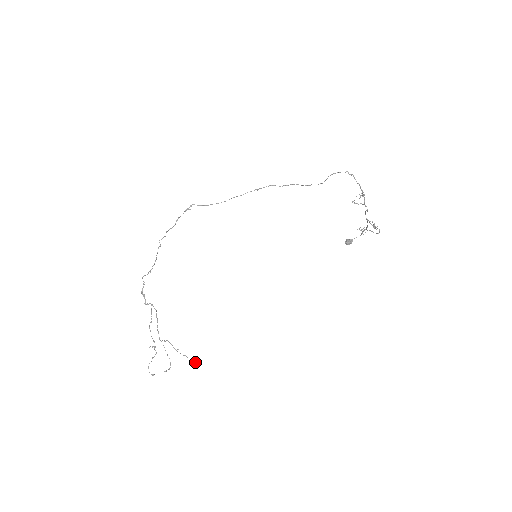
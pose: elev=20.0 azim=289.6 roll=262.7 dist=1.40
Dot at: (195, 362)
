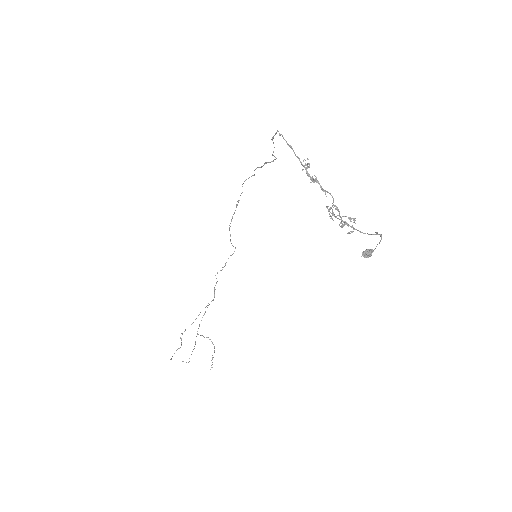
Dot at: occluded
